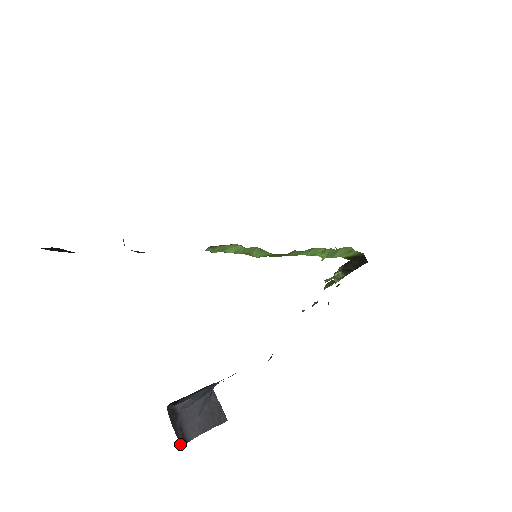
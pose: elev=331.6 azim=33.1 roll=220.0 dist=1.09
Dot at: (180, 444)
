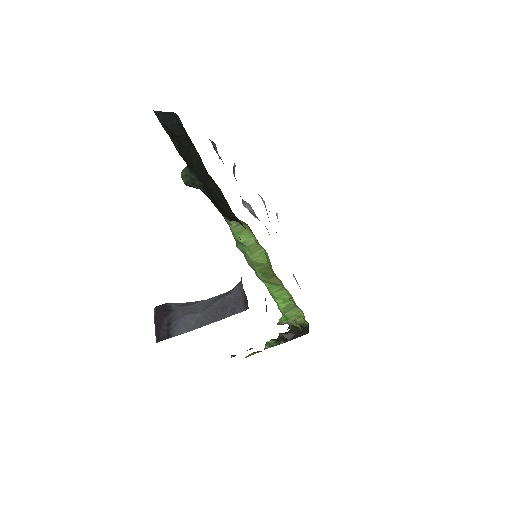
Dot at: (157, 340)
